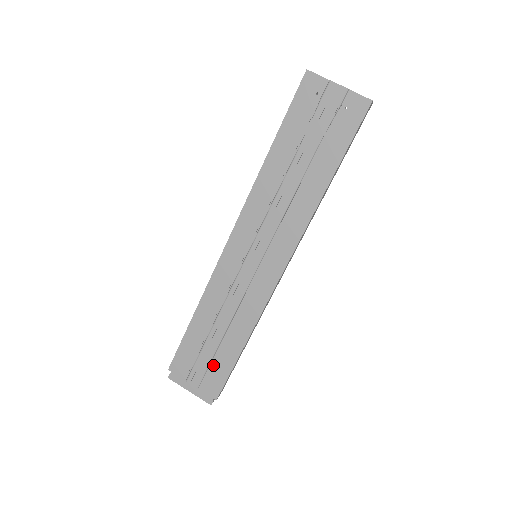
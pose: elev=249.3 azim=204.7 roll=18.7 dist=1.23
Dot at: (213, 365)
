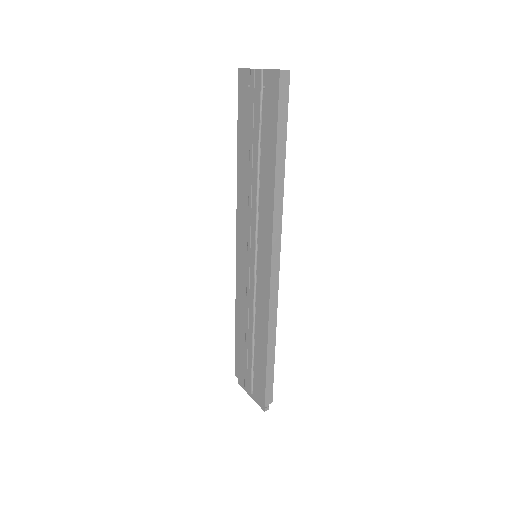
Dot at: (255, 369)
